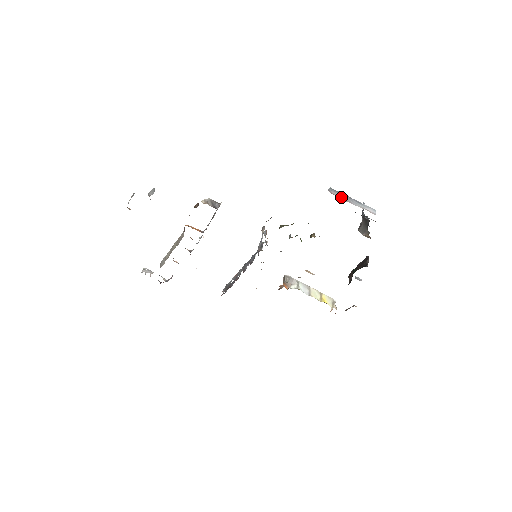
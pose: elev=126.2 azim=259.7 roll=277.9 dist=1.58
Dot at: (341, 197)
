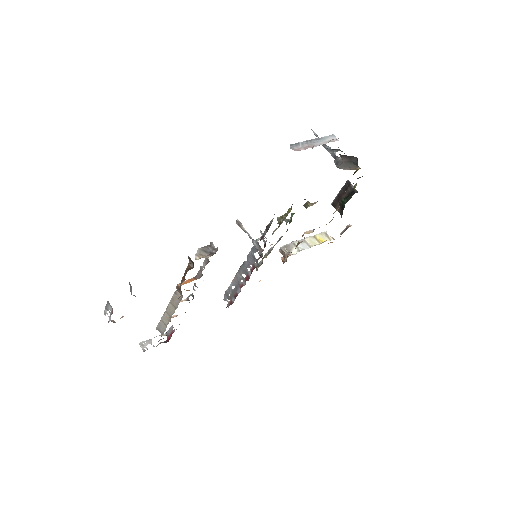
Dot at: (305, 147)
